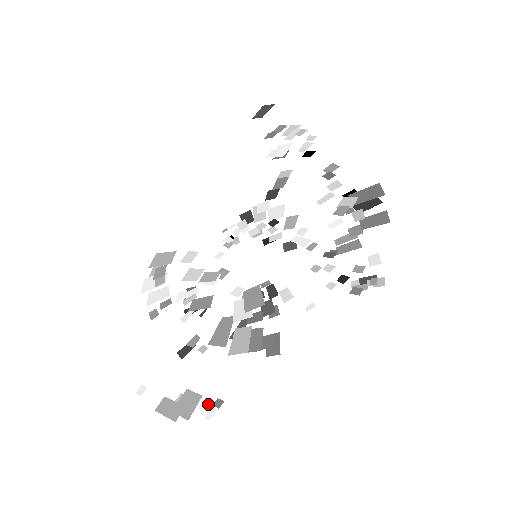
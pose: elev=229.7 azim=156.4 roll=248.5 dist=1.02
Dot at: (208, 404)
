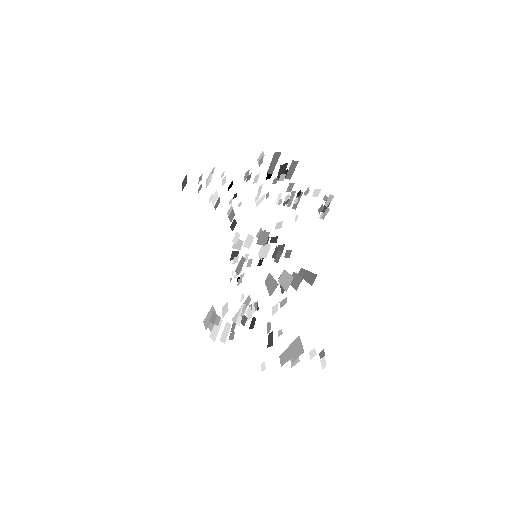
Dot at: (313, 351)
